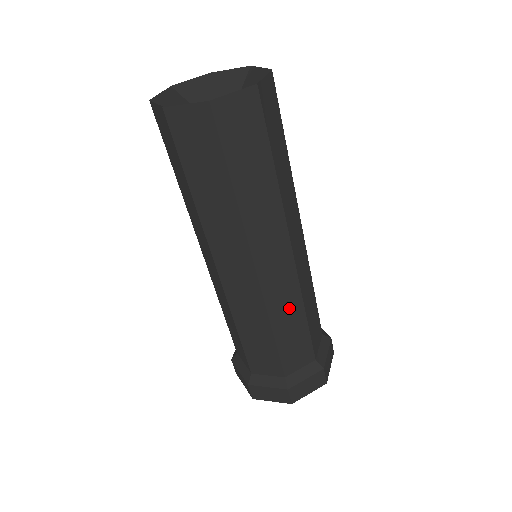
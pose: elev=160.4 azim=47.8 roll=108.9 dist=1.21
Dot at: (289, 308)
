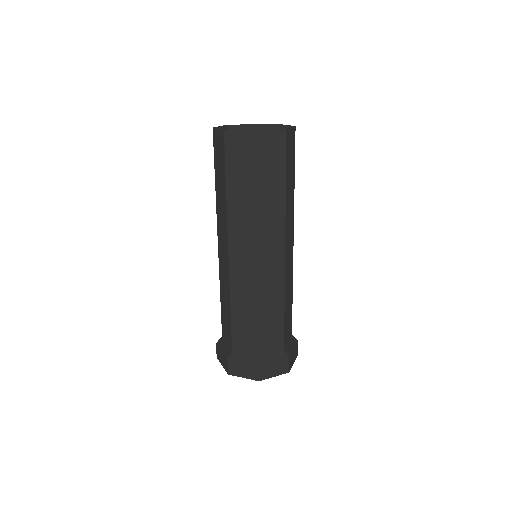
Dot at: (289, 287)
